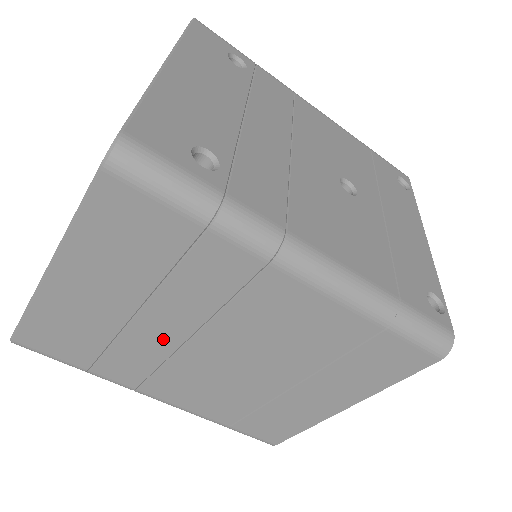
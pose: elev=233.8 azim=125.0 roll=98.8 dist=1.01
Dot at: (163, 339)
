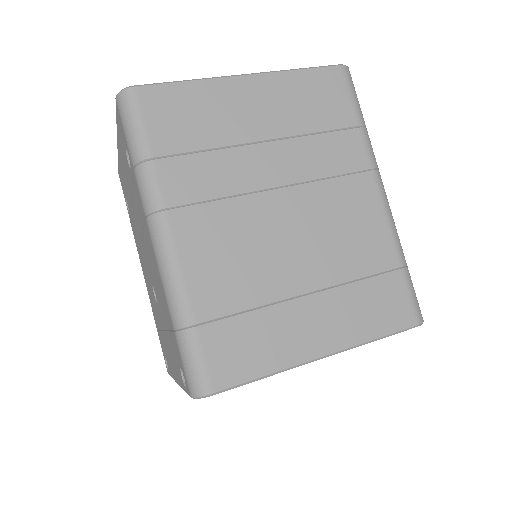
Dot at: (257, 175)
